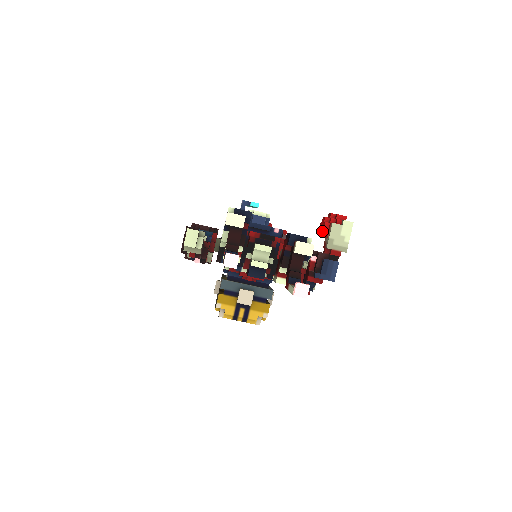
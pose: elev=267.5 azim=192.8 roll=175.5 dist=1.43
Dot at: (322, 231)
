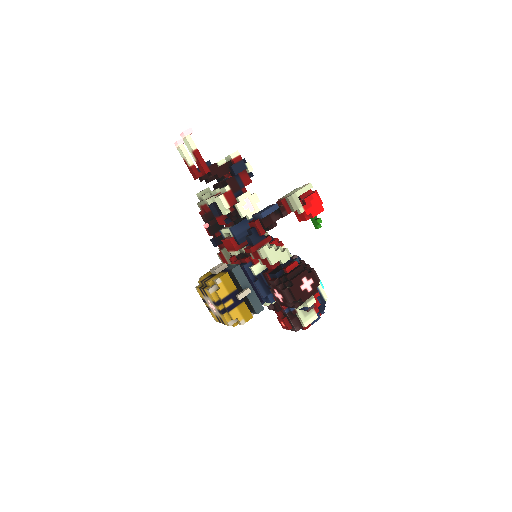
Dot at: occluded
